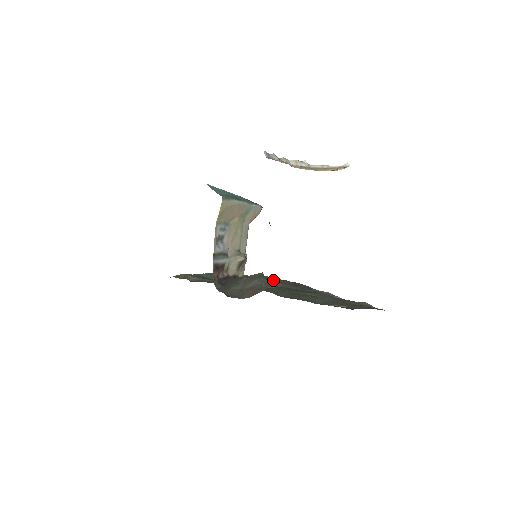
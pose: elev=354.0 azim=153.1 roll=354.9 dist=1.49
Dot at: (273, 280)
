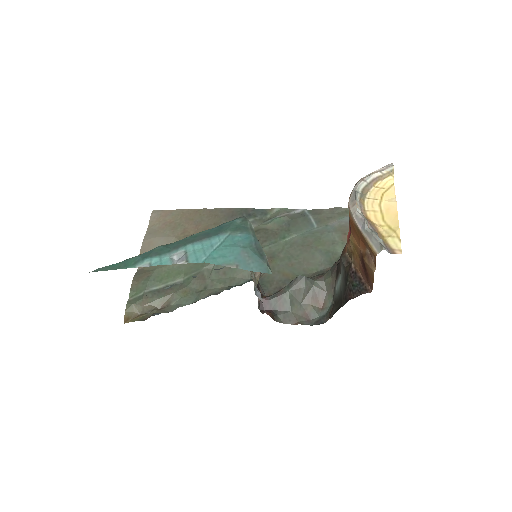
Dot at: (193, 221)
